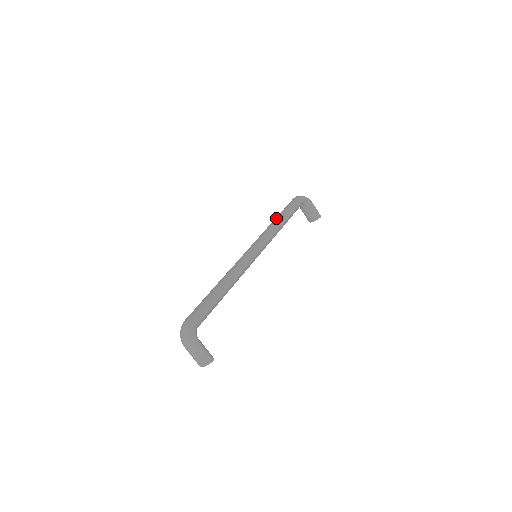
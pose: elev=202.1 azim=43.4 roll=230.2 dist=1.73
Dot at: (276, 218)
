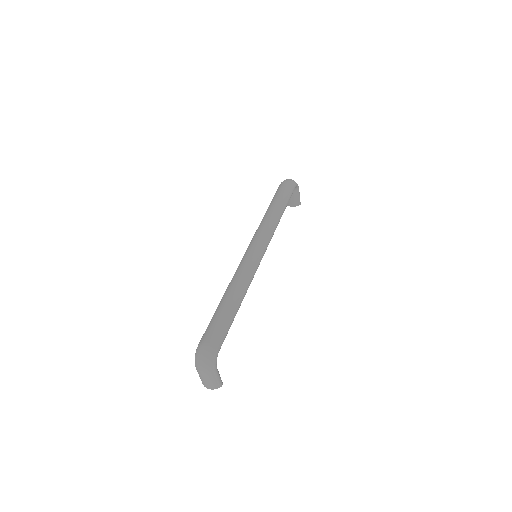
Dot at: (274, 209)
